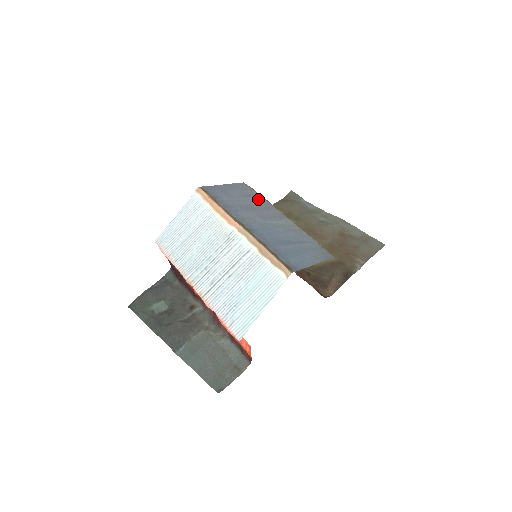
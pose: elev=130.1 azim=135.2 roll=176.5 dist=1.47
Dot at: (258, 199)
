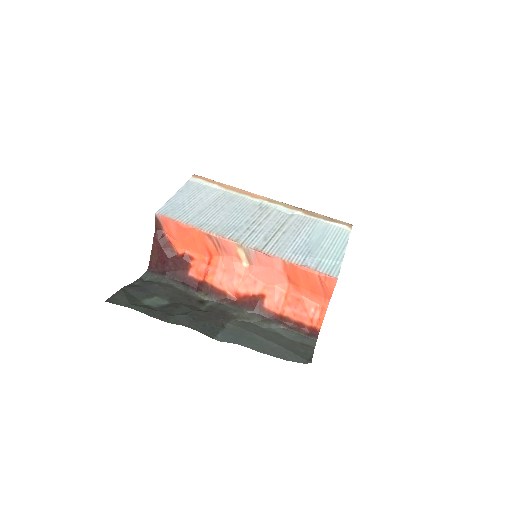
Dot at: occluded
